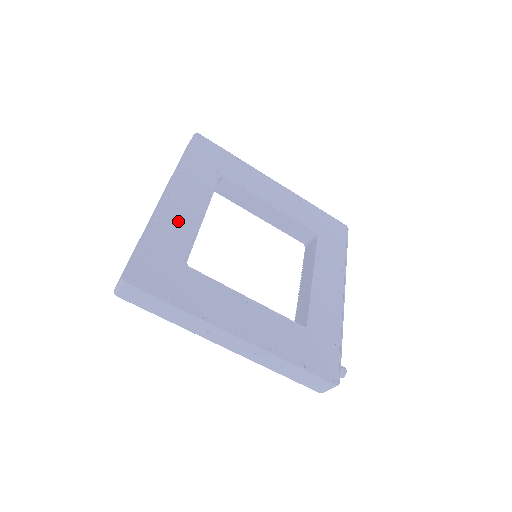
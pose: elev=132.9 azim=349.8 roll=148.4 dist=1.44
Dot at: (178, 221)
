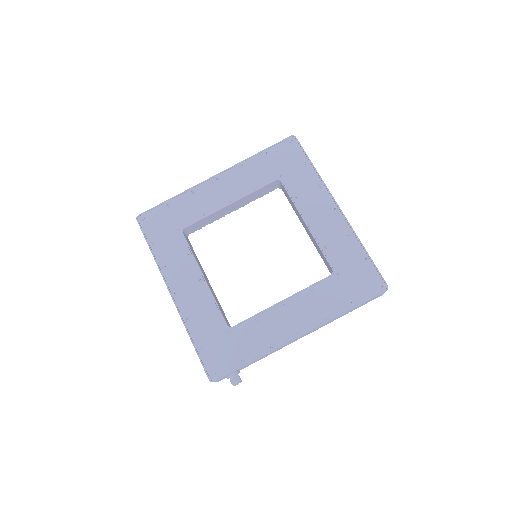
Dot at: (205, 199)
